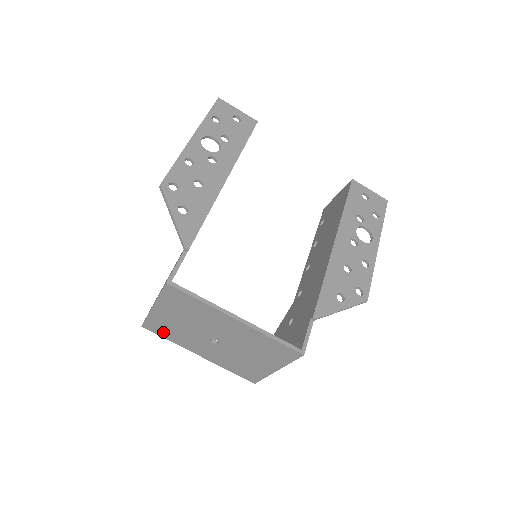
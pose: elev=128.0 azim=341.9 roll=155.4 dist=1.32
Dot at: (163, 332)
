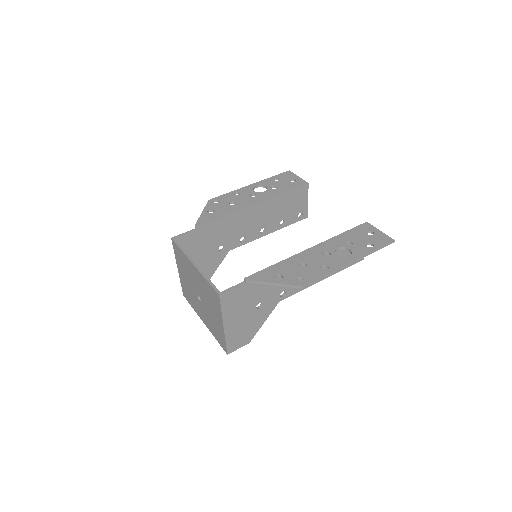
Dot at: (188, 298)
